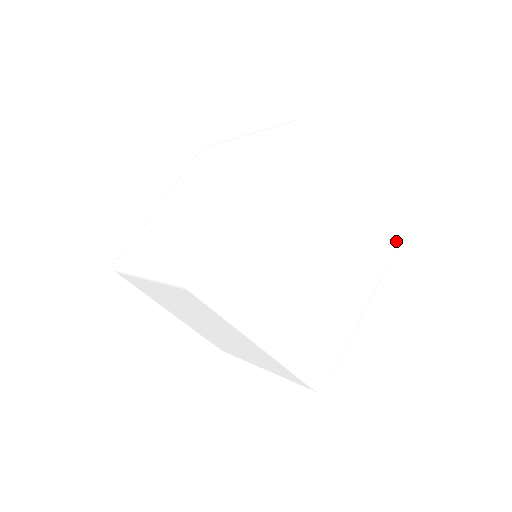
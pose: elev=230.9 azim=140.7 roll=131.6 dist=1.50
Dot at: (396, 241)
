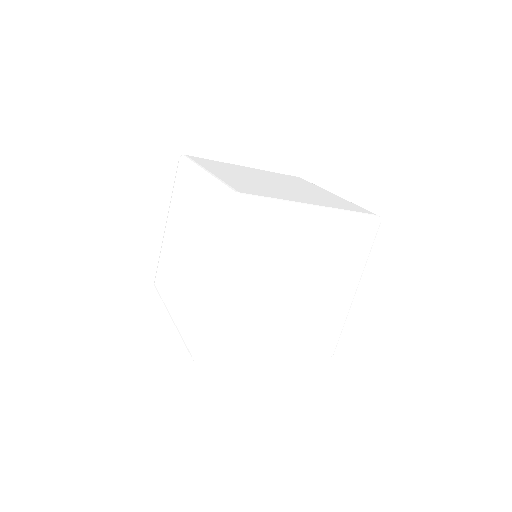
Dot at: (333, 352)
